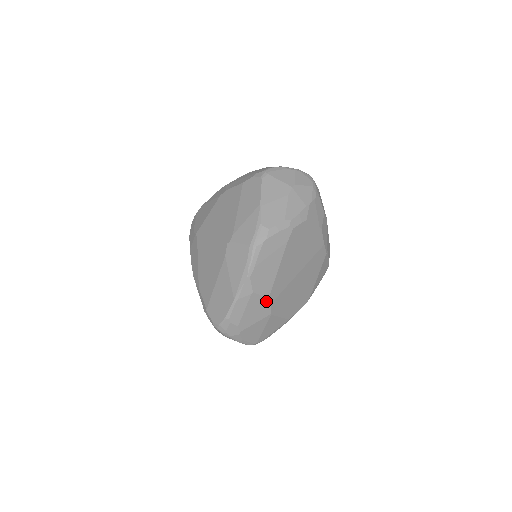
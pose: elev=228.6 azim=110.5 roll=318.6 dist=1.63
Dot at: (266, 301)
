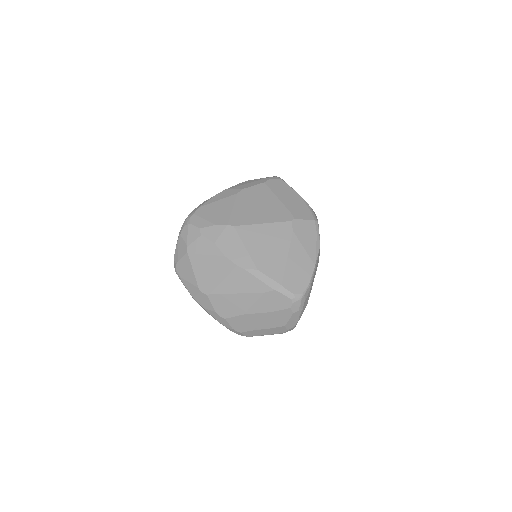
Dot at: occluded
